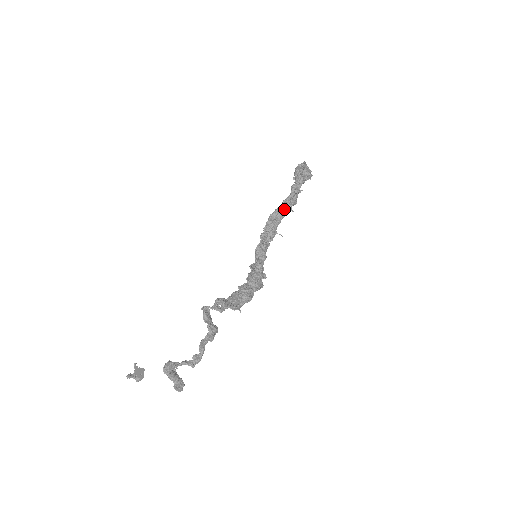
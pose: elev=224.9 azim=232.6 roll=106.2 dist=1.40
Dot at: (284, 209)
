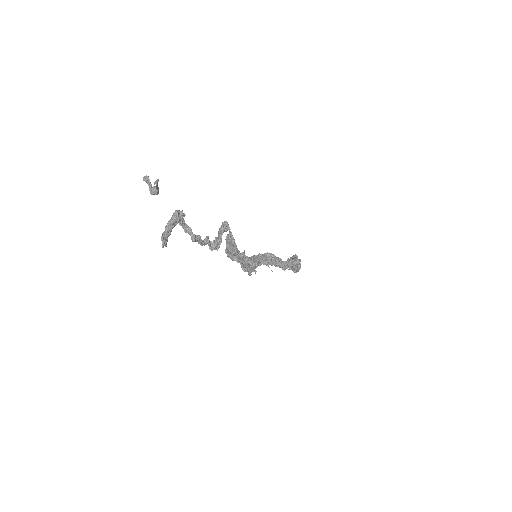
Dot at: (281, 261)
